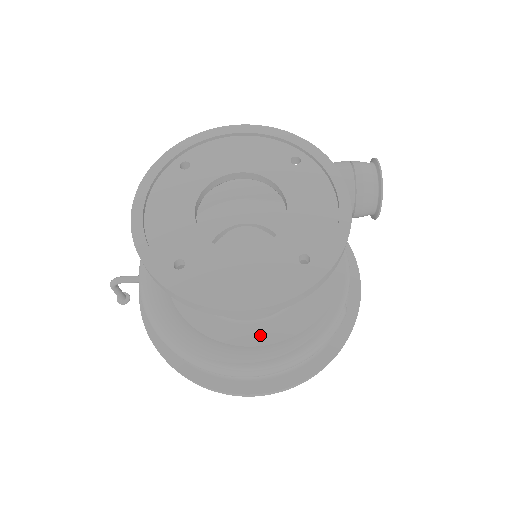
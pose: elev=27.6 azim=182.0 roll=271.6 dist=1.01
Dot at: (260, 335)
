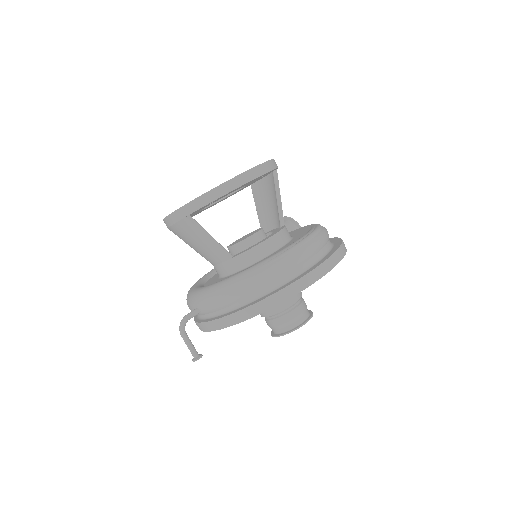
Dot at: (288, 245)
